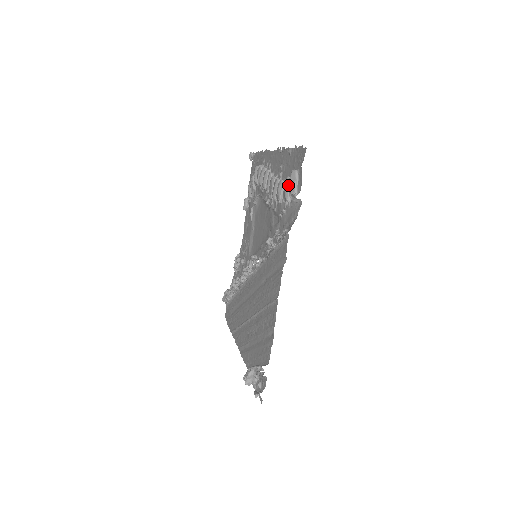
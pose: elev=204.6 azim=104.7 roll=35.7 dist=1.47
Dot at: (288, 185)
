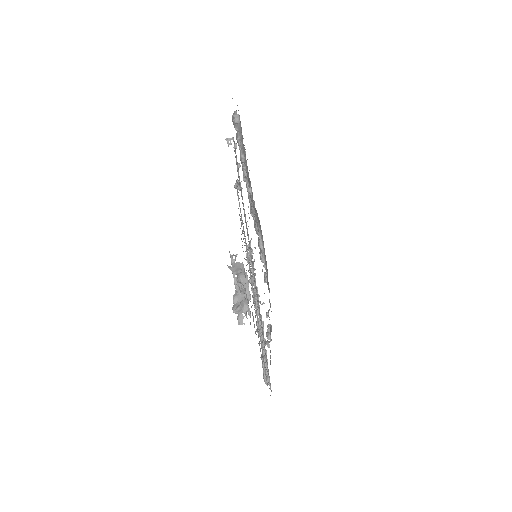
Dot at: (237, 133)
